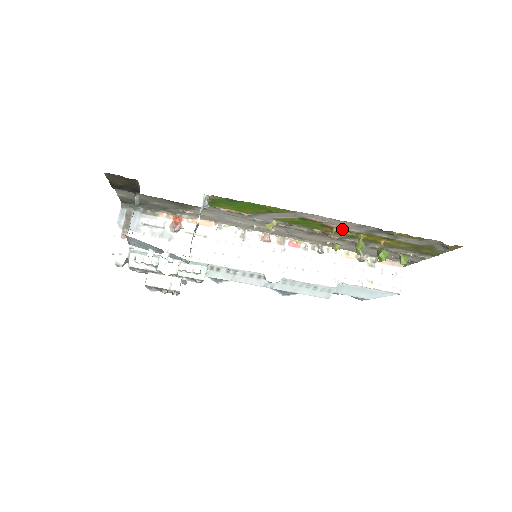
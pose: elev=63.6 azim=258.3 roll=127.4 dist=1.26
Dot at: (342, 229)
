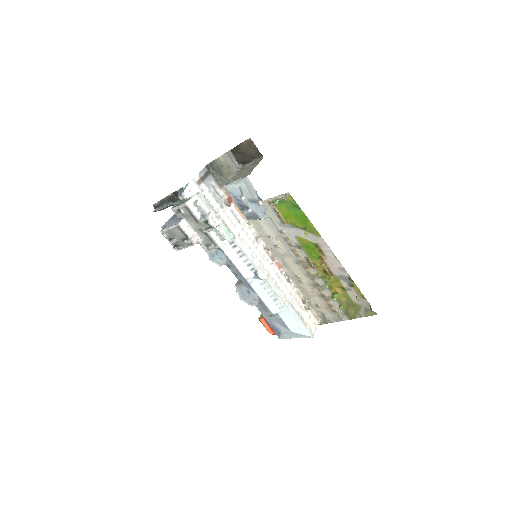
Dot at: (328, 266)
